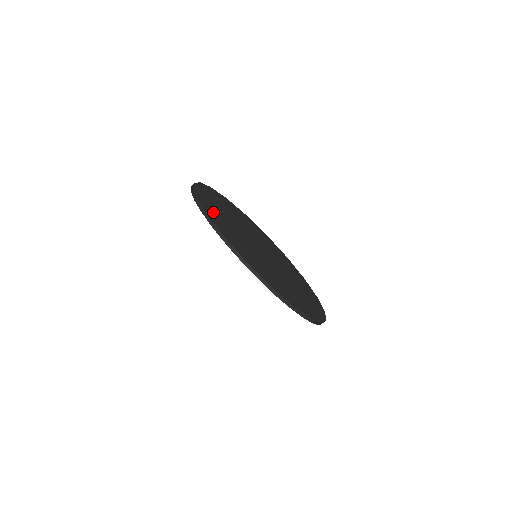
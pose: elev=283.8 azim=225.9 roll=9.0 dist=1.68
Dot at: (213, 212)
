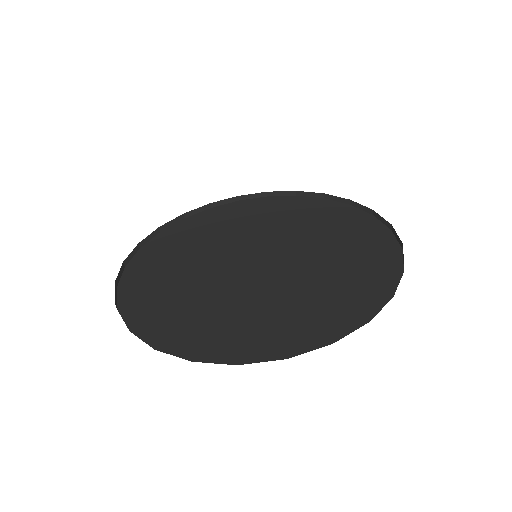
Dot at: occluded
